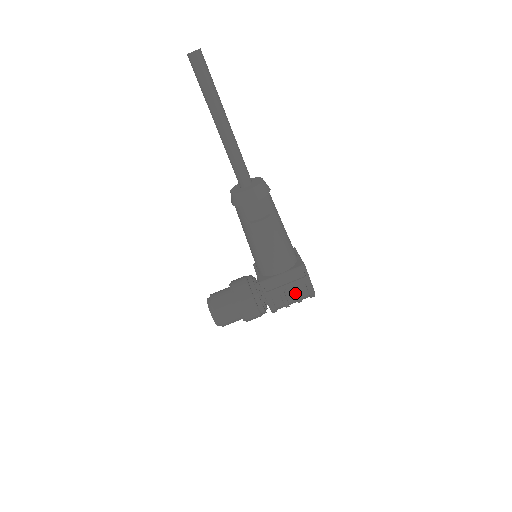
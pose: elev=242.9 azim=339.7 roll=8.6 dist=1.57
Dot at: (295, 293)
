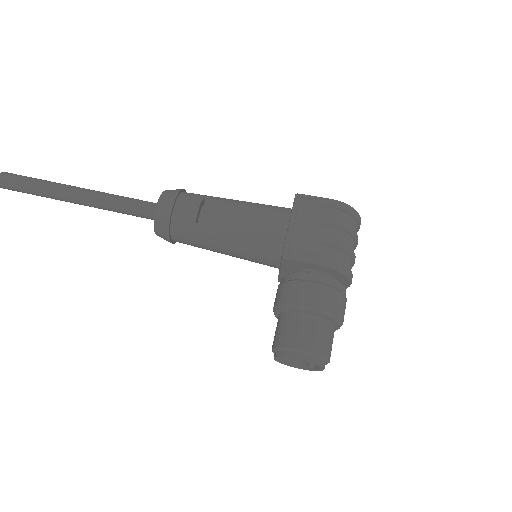
Dot at: (329, 224)
